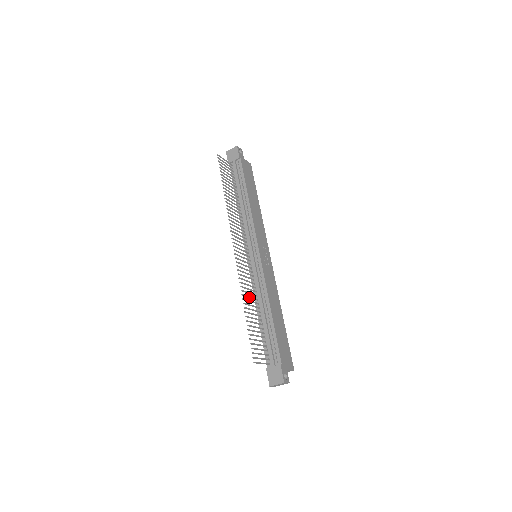
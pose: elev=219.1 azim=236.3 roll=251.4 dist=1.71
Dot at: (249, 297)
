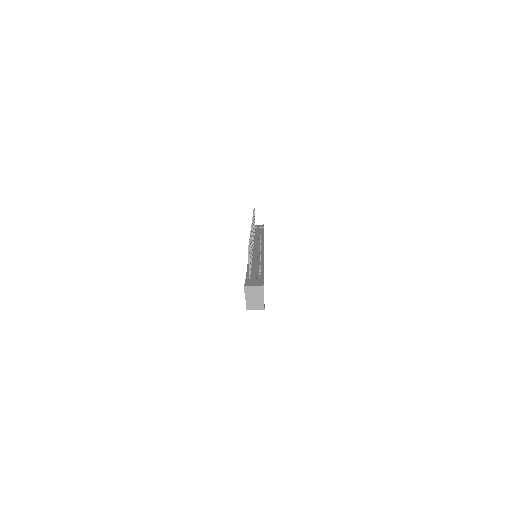
Dot at: (251, 245)
